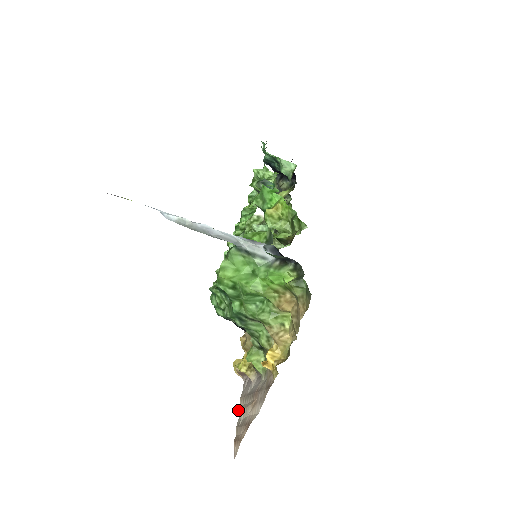
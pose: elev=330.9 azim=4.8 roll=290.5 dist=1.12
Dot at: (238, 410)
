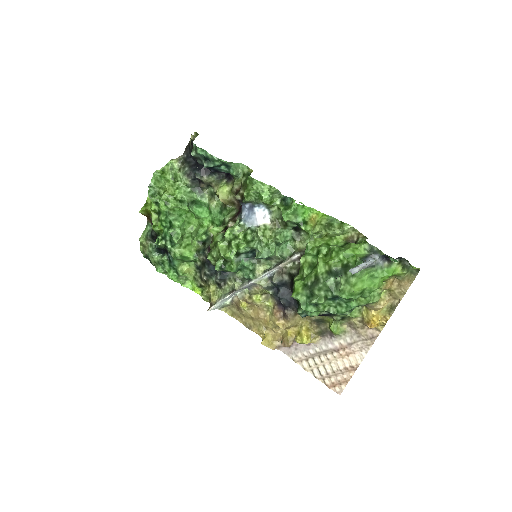
Dot at: (305, 369)
